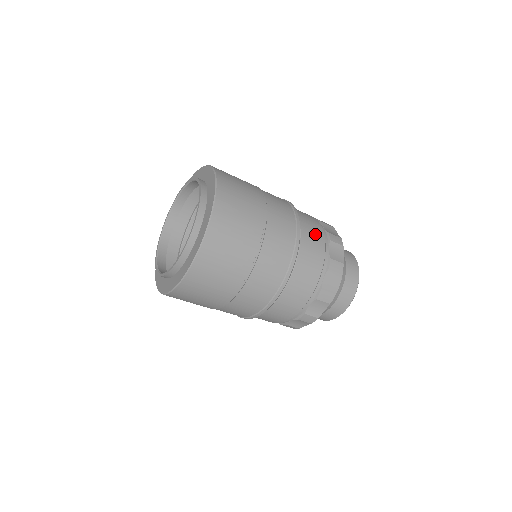
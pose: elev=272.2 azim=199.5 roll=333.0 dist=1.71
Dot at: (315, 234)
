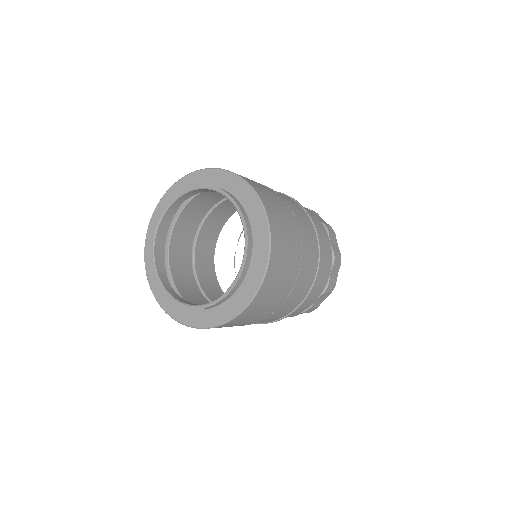
Dot at: (326, 263)
